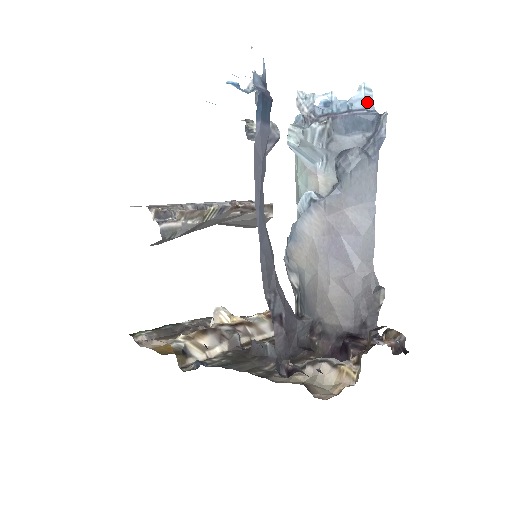
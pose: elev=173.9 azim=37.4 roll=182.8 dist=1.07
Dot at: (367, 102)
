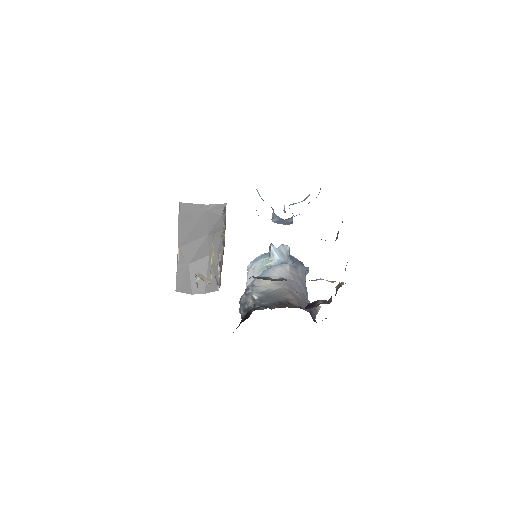
Dot at: occluded
